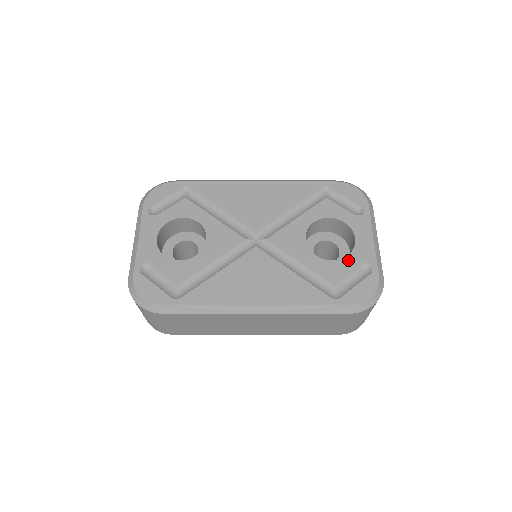
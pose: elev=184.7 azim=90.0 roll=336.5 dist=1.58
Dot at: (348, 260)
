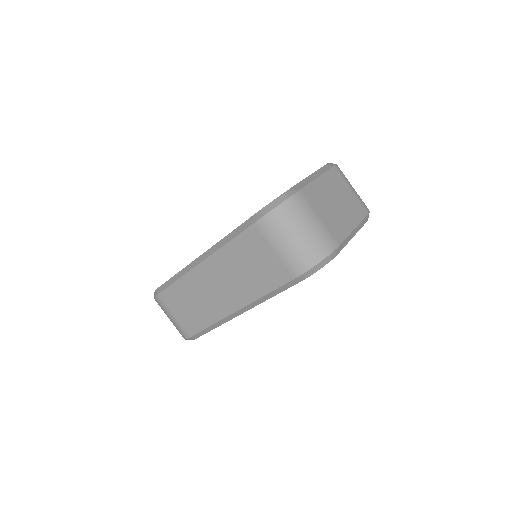
Dot at: occluded
